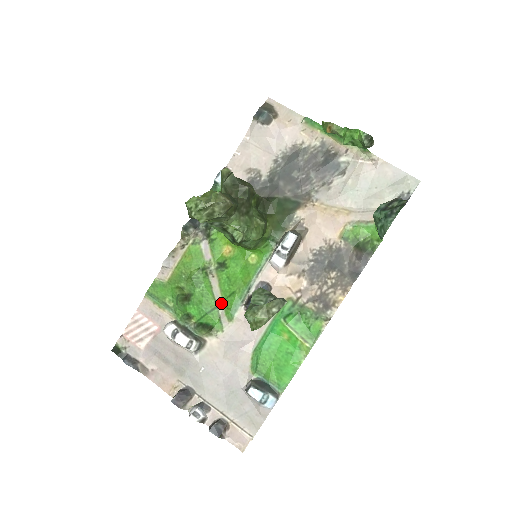
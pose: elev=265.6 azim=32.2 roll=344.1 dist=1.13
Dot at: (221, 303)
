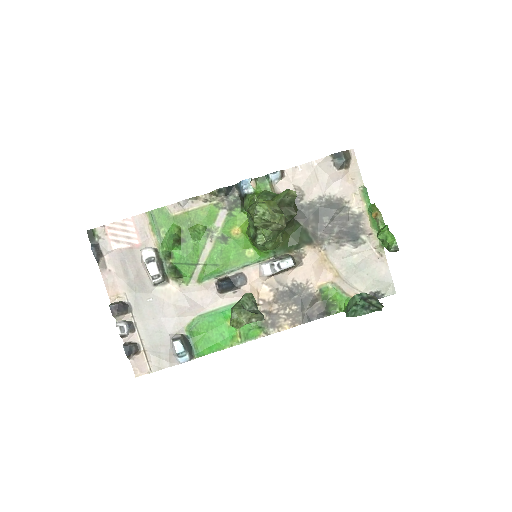
Dot at: (202, 264)
